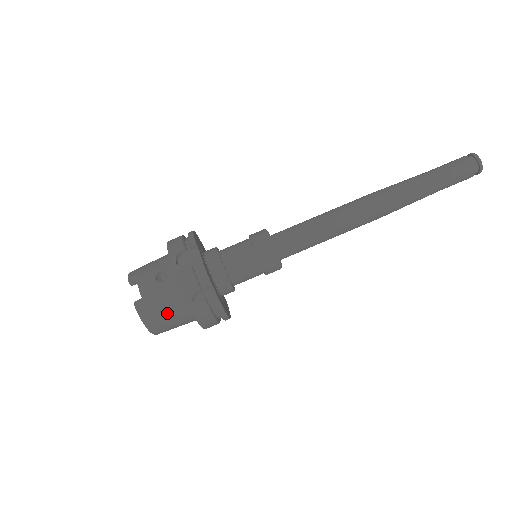
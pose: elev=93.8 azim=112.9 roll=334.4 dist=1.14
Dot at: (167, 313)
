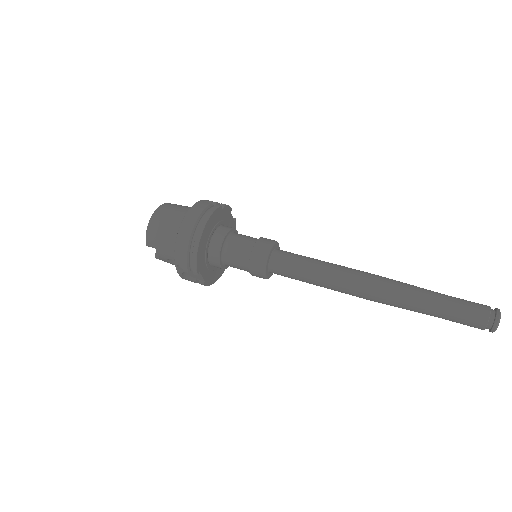
Dot at: (179, 208)
